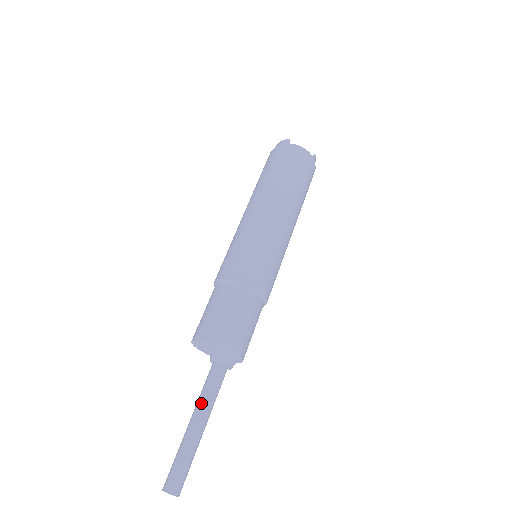
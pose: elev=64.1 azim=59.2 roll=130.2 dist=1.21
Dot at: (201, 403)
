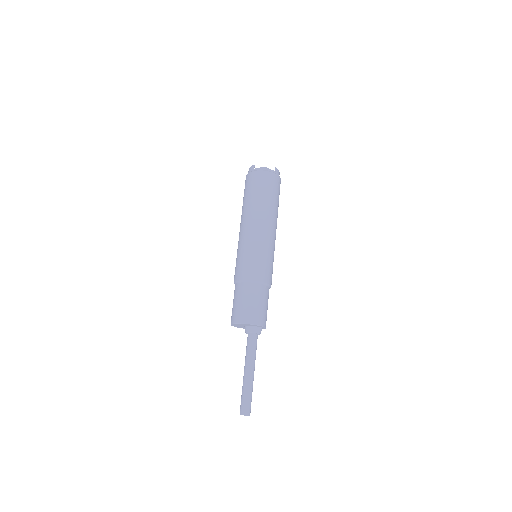
Dot at: (247, 360)
